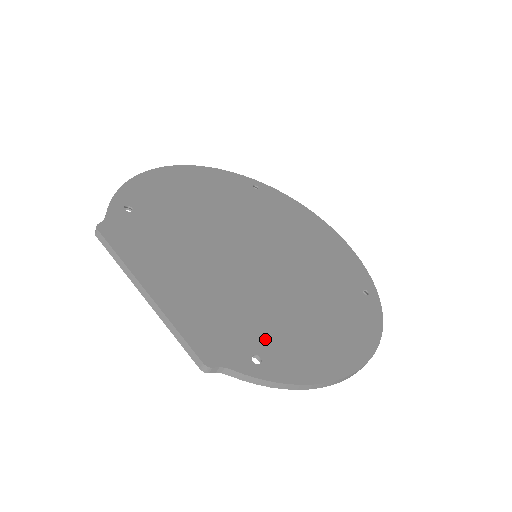
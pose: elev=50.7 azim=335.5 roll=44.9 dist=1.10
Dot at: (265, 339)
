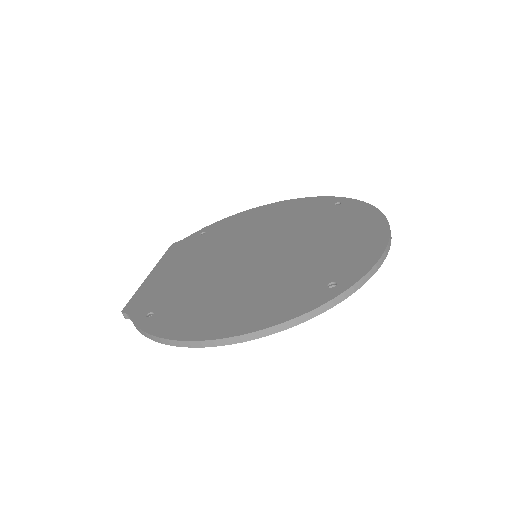
Dot at: (172, 305)
